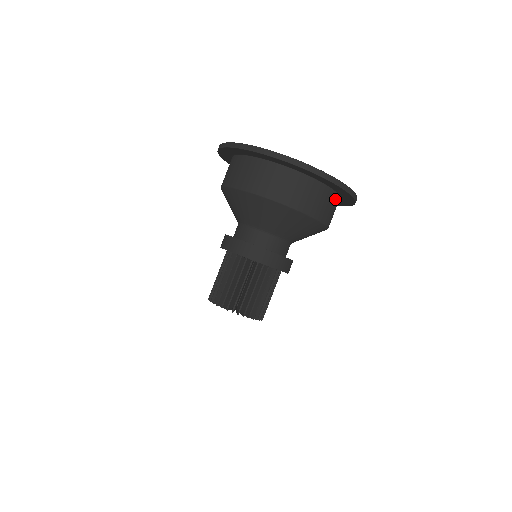
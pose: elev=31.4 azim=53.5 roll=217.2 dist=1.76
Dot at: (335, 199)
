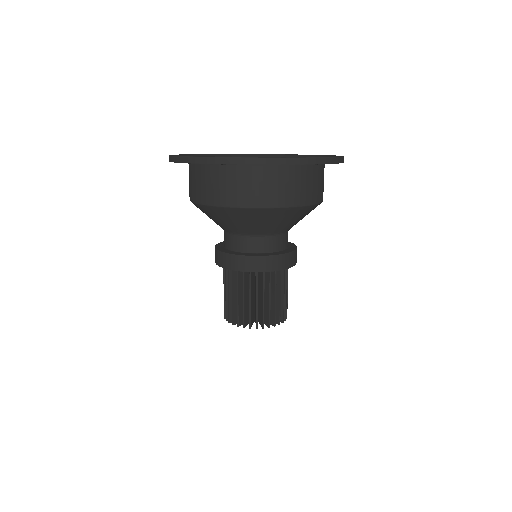
Dot at: (286, 172)
